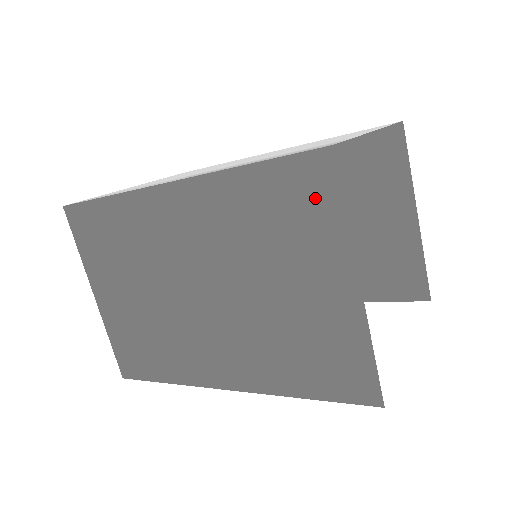
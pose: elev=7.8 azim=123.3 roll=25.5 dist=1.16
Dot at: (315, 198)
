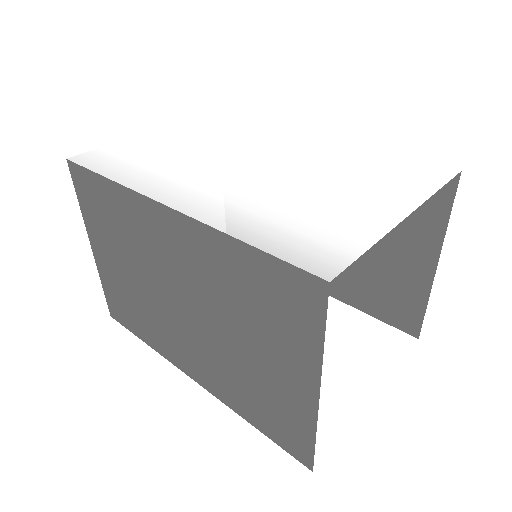
Dot at: (299, 310)
